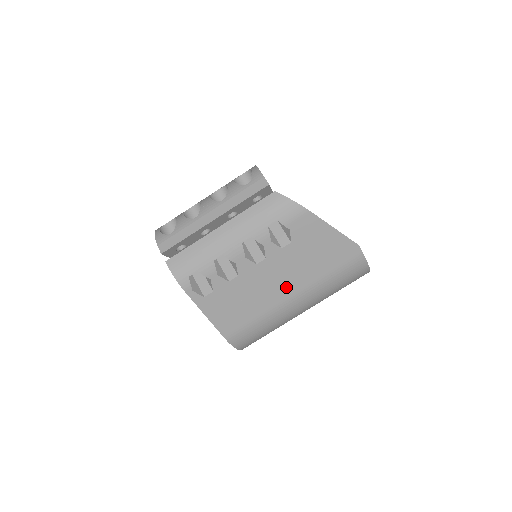
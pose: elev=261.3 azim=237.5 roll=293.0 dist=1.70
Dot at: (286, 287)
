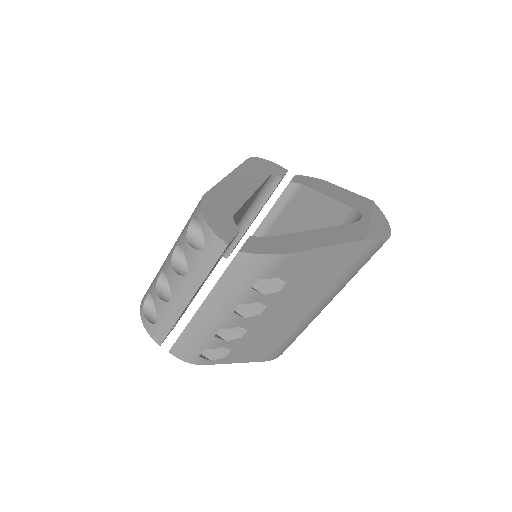
Dot at: (303, 307)
